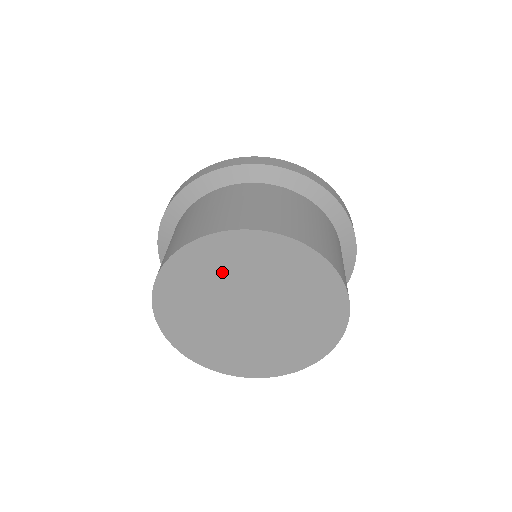
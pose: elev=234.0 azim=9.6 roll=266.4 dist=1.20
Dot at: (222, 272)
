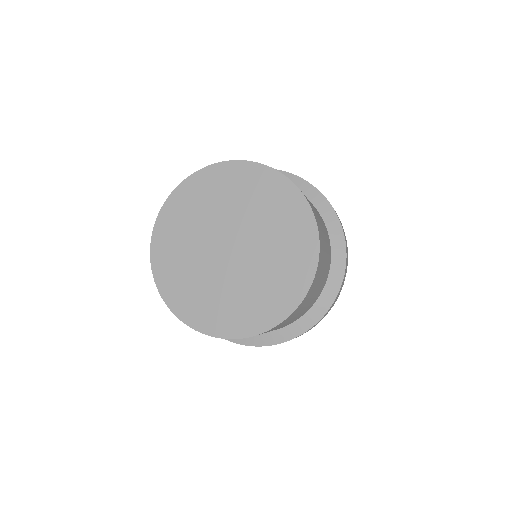
Dot at: (260, 206)
